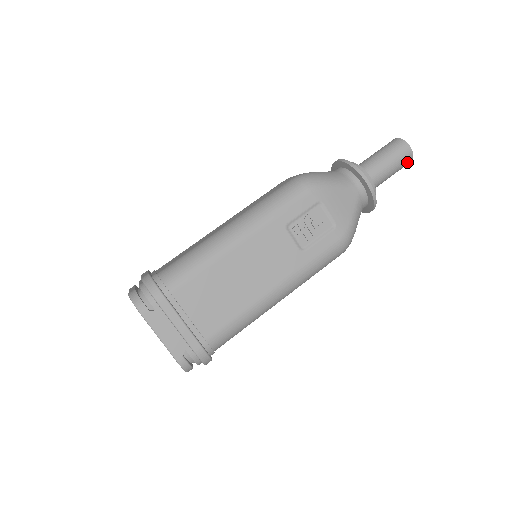
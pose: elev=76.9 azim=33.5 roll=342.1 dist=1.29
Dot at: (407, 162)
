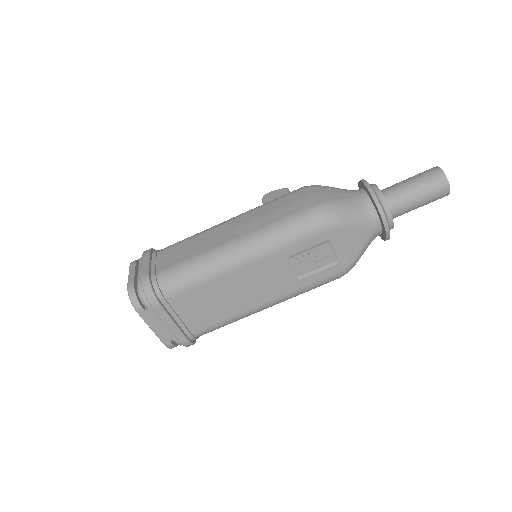
Dot at: (440, 198)
